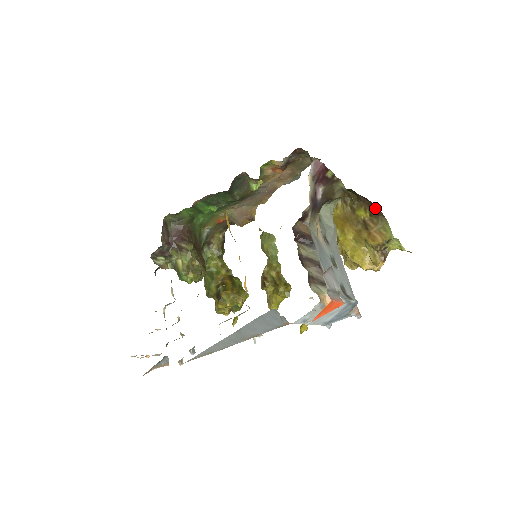
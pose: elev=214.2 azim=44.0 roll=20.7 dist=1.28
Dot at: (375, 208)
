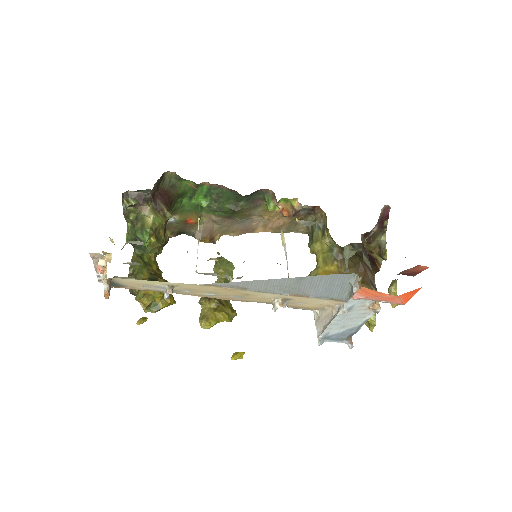
Dot at: occluded
